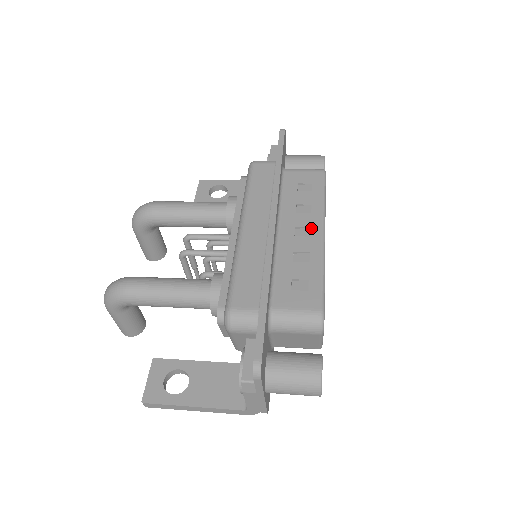
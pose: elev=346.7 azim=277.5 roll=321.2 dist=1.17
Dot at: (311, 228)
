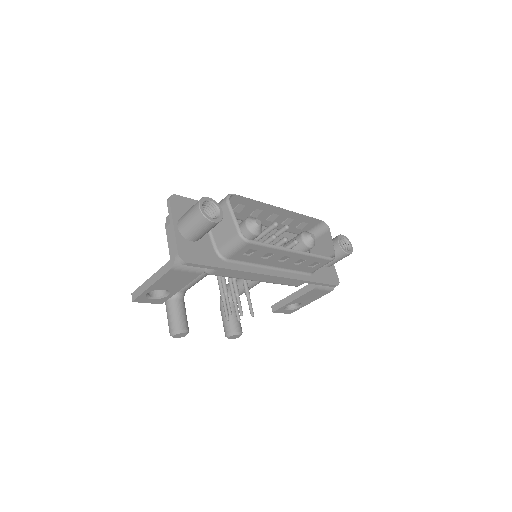
Dot at: (278, 213)
